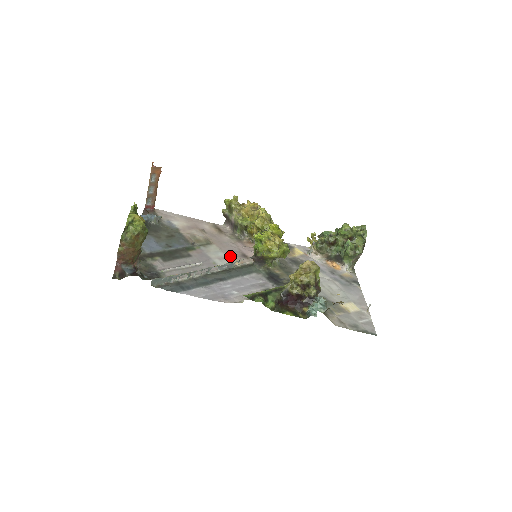
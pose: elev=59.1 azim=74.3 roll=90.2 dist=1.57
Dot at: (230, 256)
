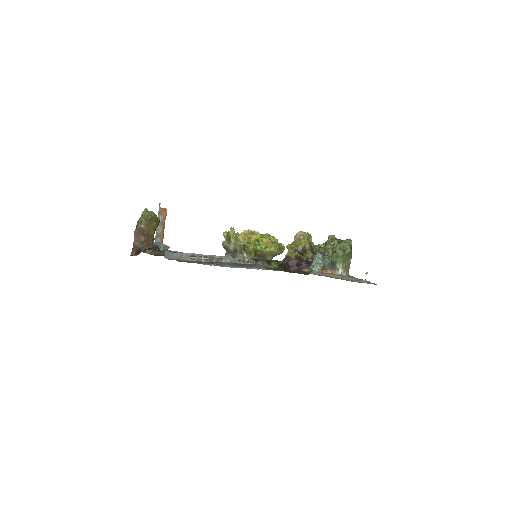
Dot at: occluded
